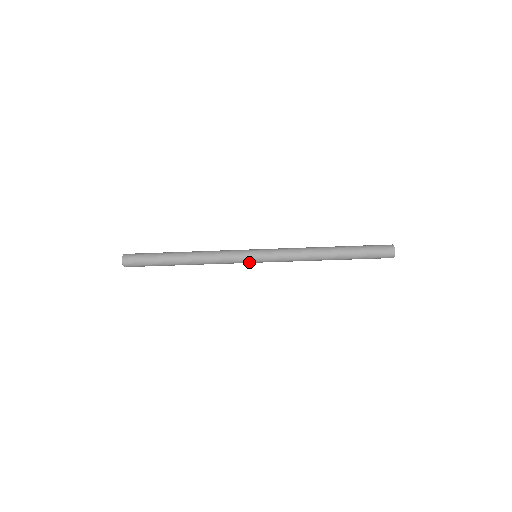
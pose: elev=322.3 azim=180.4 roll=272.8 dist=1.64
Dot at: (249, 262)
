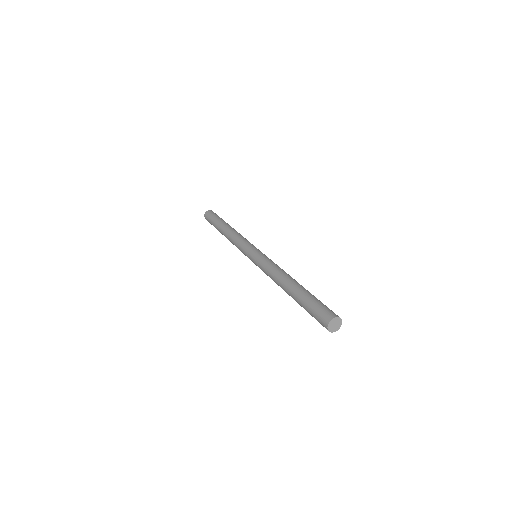
Dot at: occluded
